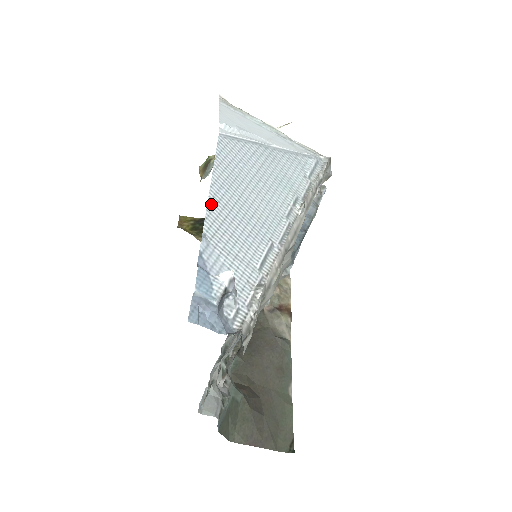
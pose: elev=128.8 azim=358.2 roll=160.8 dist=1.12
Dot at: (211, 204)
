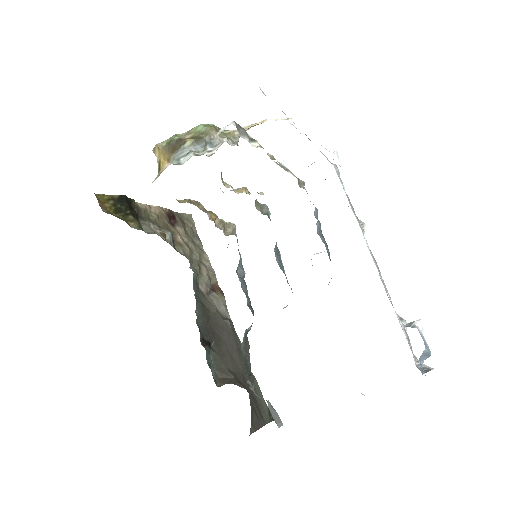
Dot at: occluded
